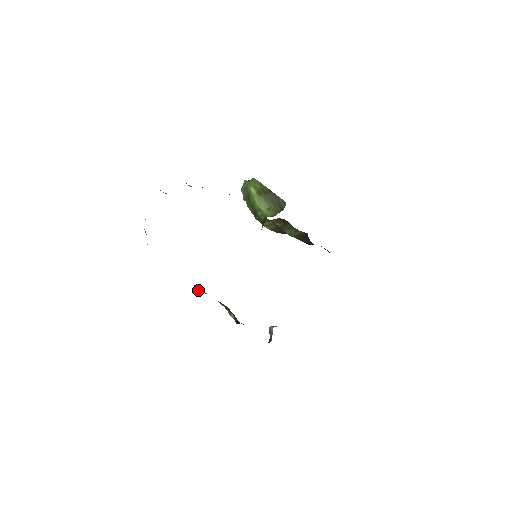
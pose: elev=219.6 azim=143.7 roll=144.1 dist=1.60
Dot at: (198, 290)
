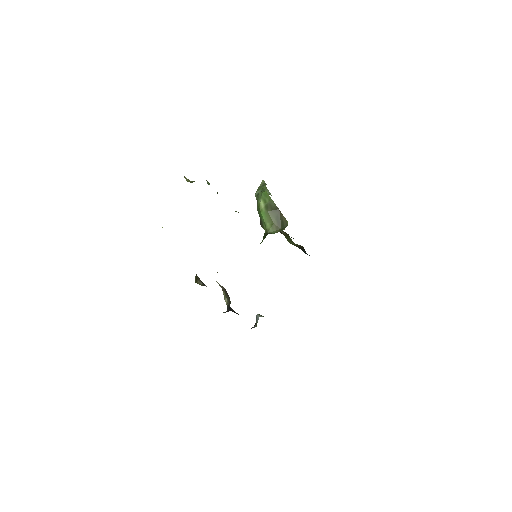
Dot at: (198, 280)
